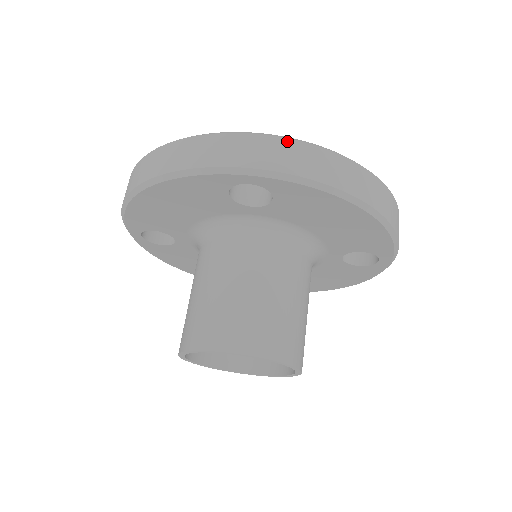
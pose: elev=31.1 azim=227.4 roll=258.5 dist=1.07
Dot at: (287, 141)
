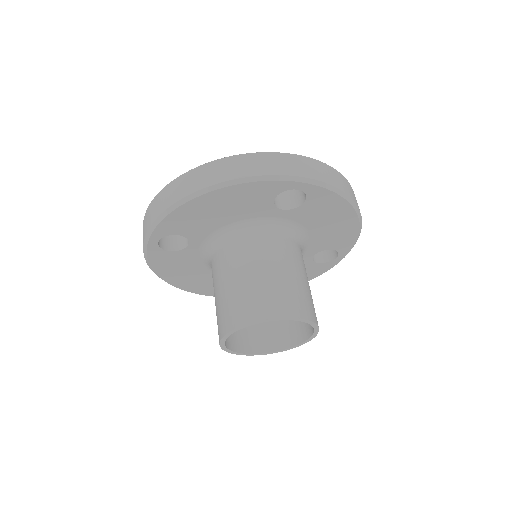
Dot at: (318, 162)
